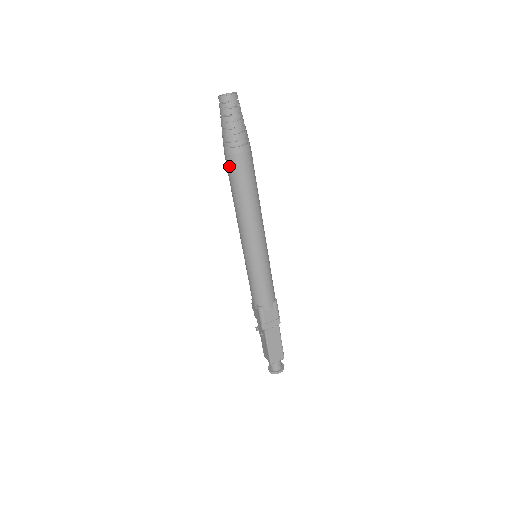
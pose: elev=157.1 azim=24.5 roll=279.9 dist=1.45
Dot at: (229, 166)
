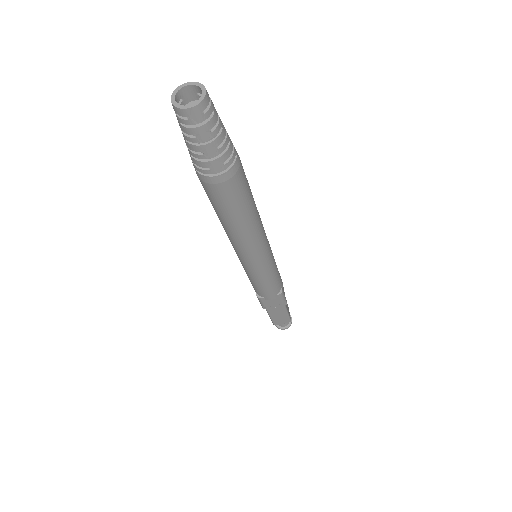
Dot at: (203, 187)
